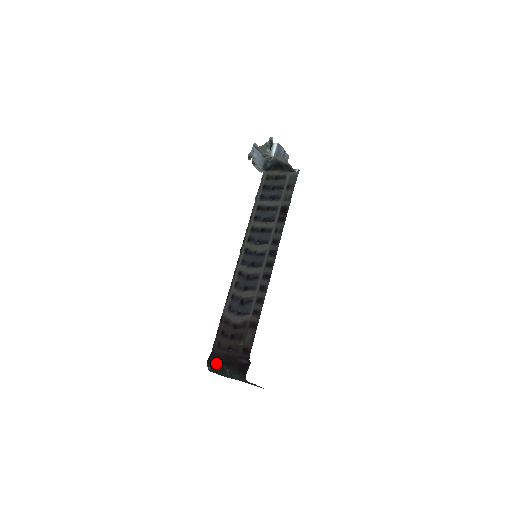
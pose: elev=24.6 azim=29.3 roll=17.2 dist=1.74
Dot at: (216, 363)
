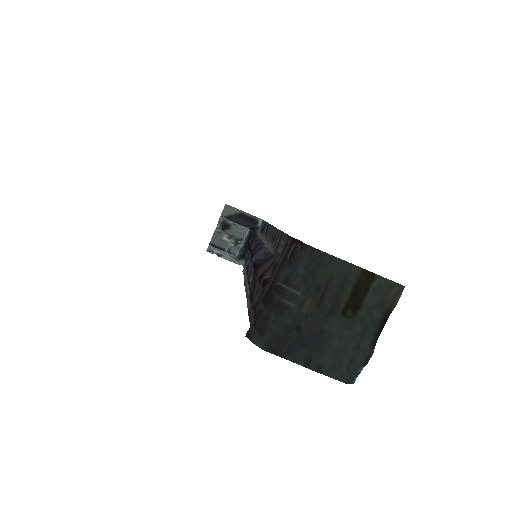
Dot at: (257, 314)
